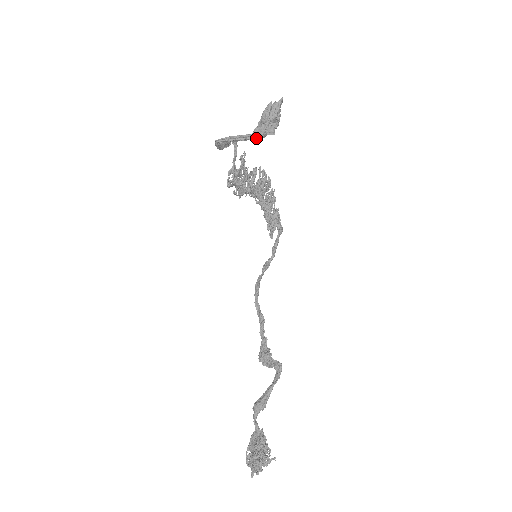
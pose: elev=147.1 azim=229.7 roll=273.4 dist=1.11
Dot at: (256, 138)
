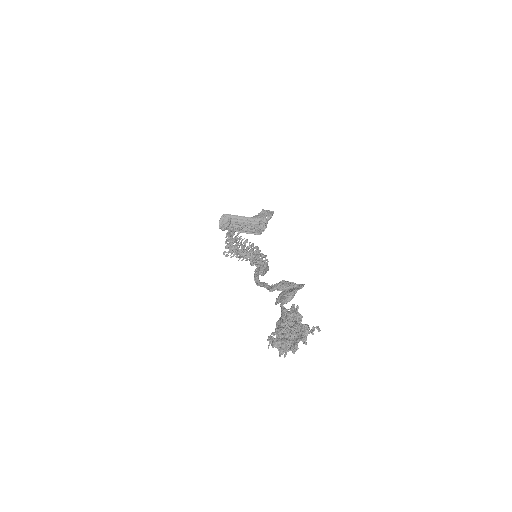
Dot at: (255, 219)
